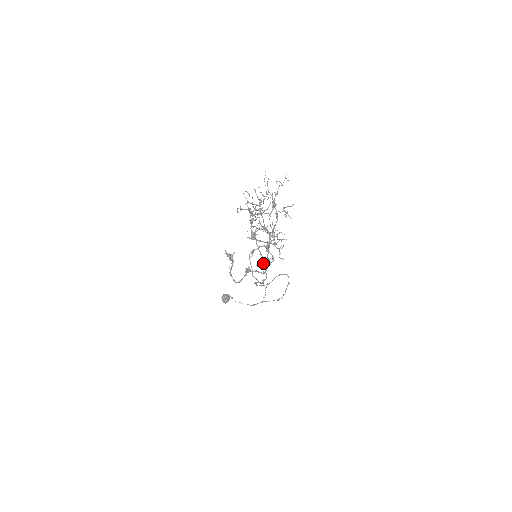
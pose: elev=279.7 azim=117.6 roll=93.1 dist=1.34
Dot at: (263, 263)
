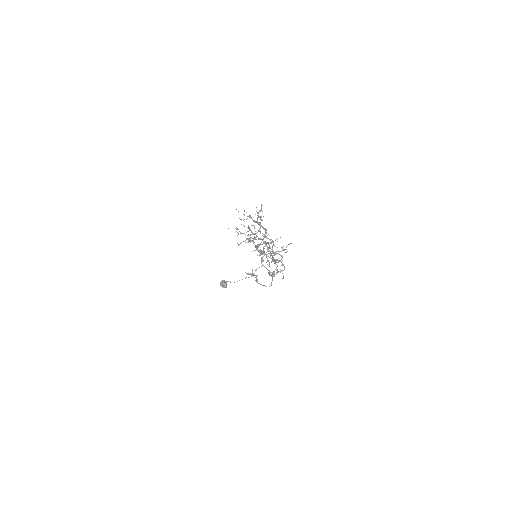
Dot at: (273, 261)
